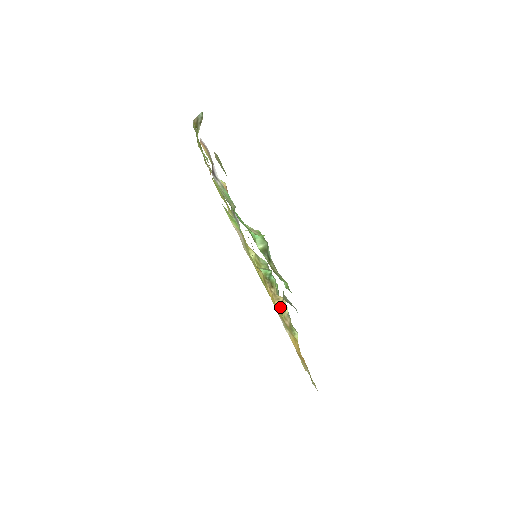
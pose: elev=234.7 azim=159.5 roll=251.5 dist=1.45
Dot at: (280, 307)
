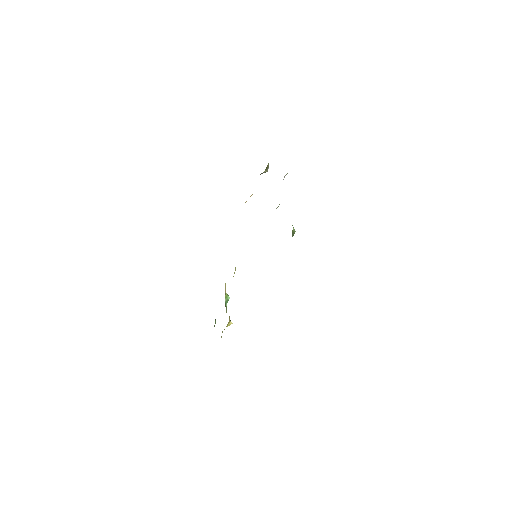
Dot at: (229, 321)
